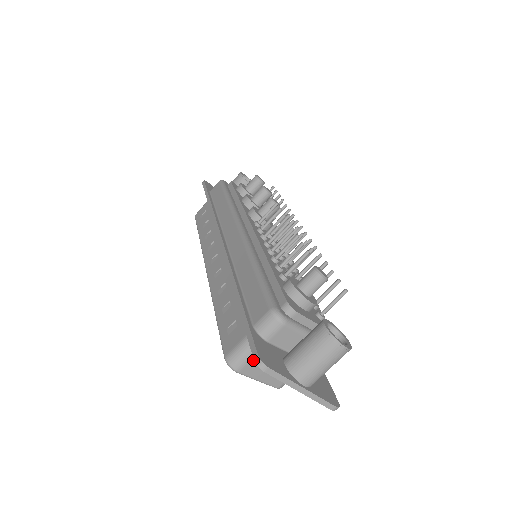
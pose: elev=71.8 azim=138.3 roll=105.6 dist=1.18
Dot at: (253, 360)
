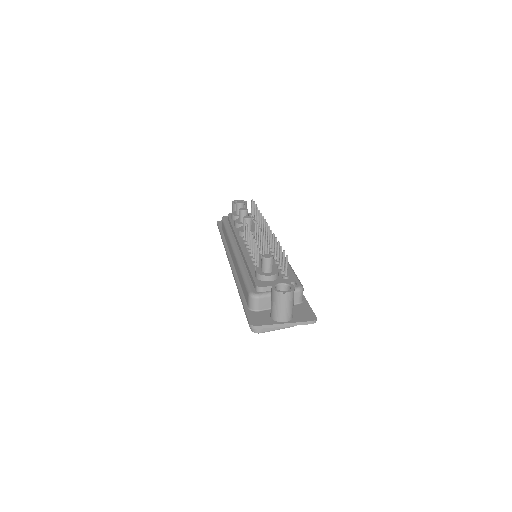
Dot at: occluded
